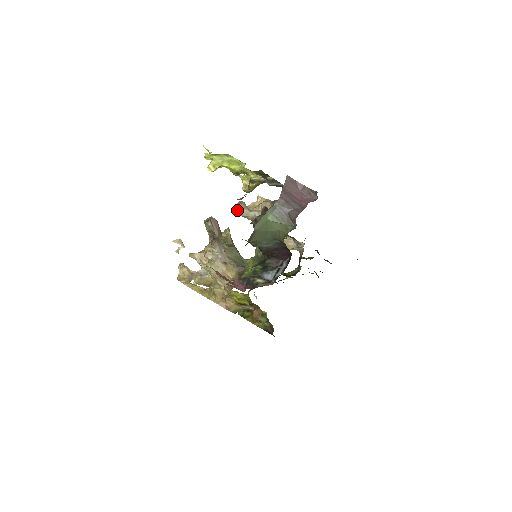
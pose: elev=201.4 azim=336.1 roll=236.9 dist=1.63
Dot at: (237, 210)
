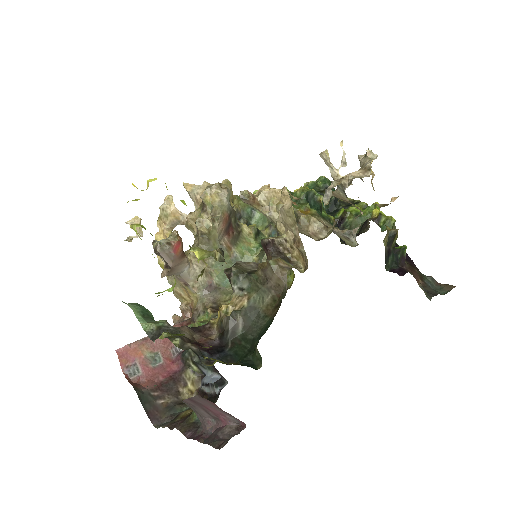
Dot at: occluded
